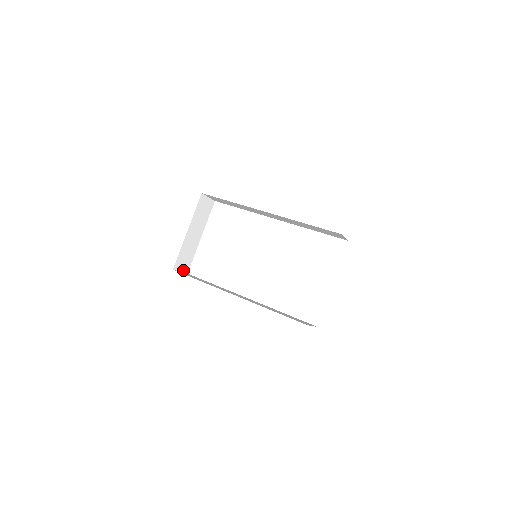
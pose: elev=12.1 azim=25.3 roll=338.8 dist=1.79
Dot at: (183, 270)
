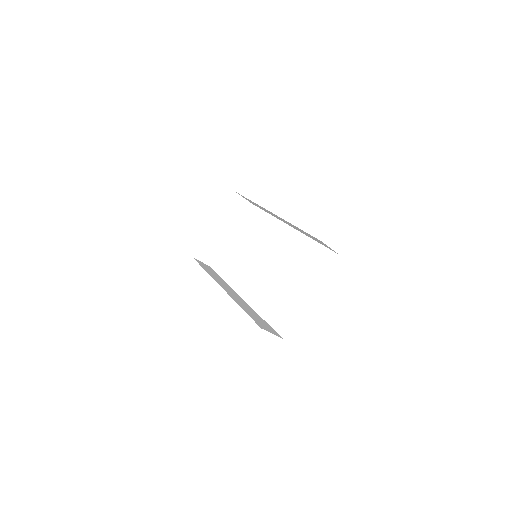
Dot at: (205, 261)
